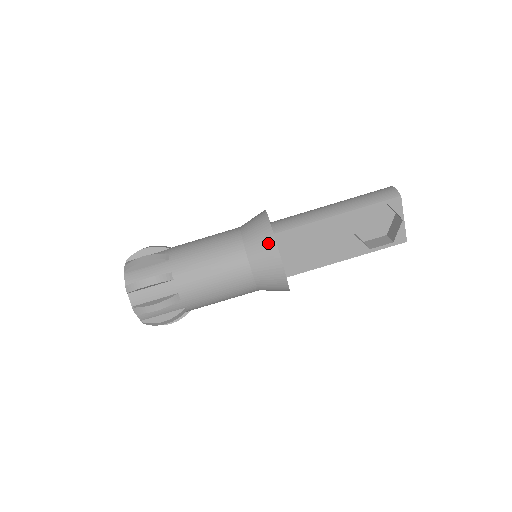
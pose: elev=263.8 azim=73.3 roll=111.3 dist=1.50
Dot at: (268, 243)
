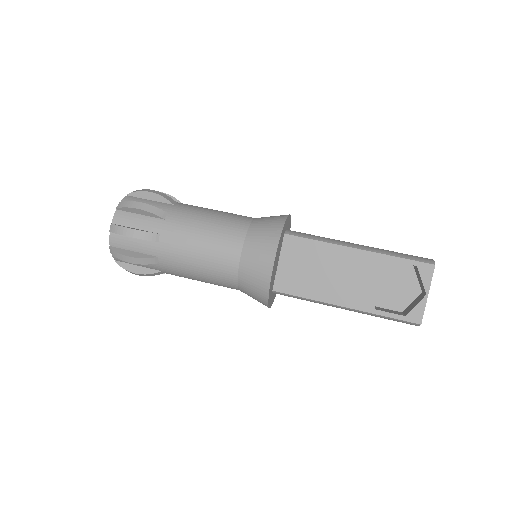
Dot at: (273, 231)
